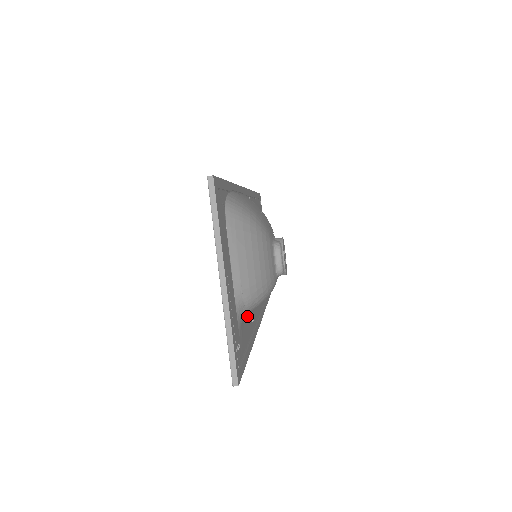
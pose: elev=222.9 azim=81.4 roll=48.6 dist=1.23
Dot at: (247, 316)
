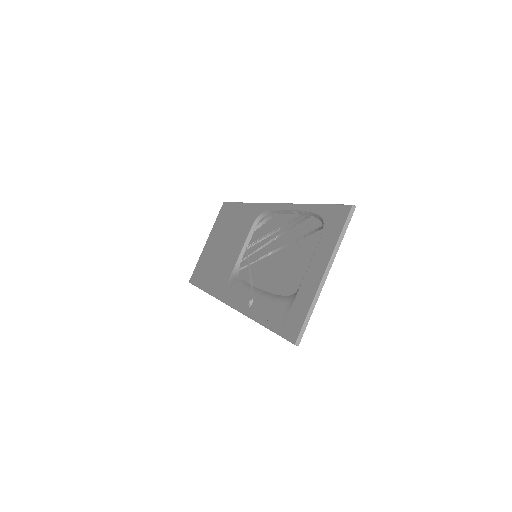
Dot at: occluded
